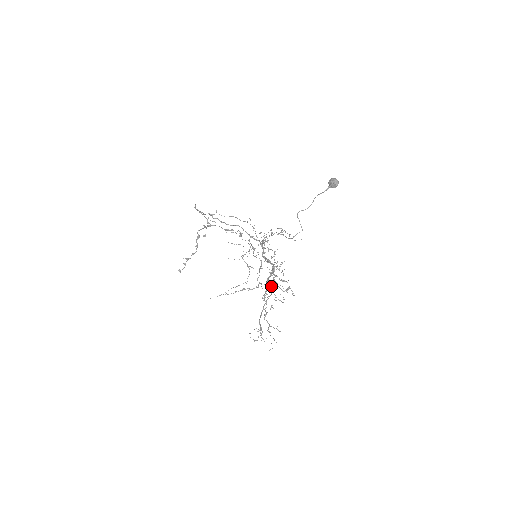
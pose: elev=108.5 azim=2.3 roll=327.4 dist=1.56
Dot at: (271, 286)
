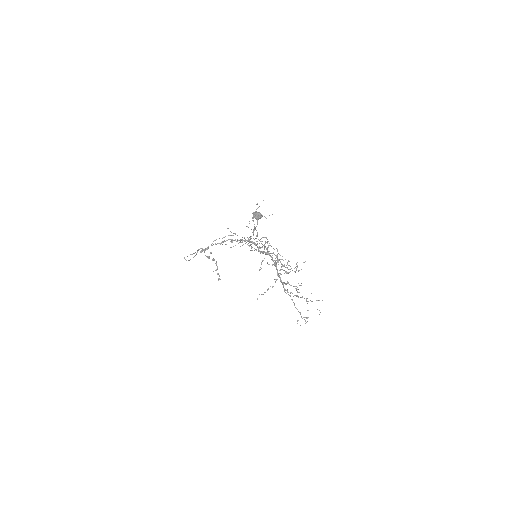
Dot at: occluded
